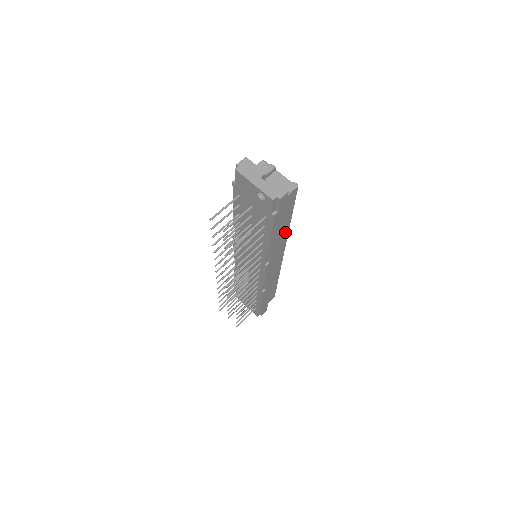
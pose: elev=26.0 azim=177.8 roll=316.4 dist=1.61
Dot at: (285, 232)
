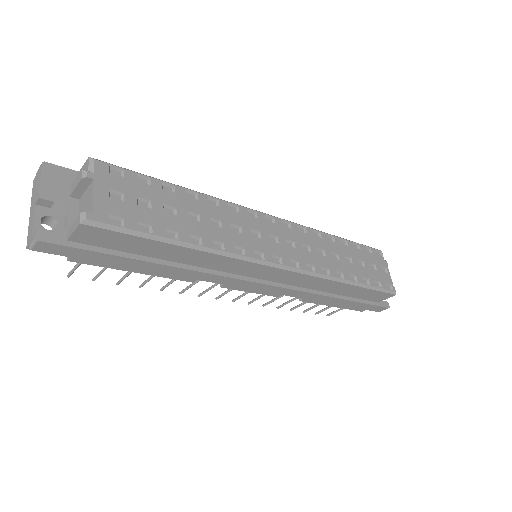
Dot at: (203, 256)
